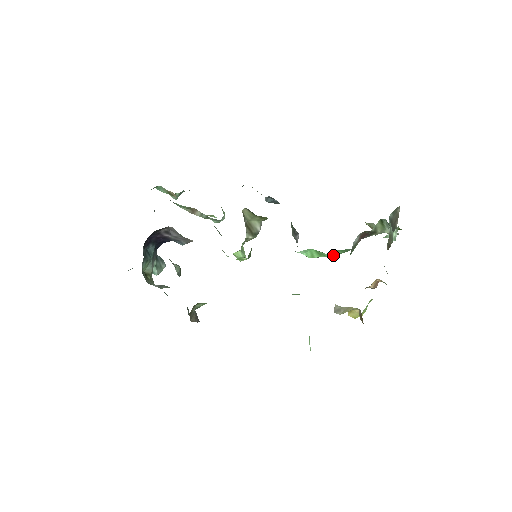
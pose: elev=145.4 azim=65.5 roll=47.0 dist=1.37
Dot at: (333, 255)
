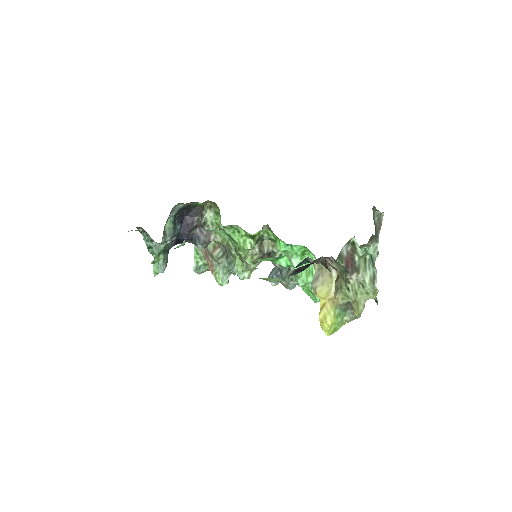
Dot at: occluded
